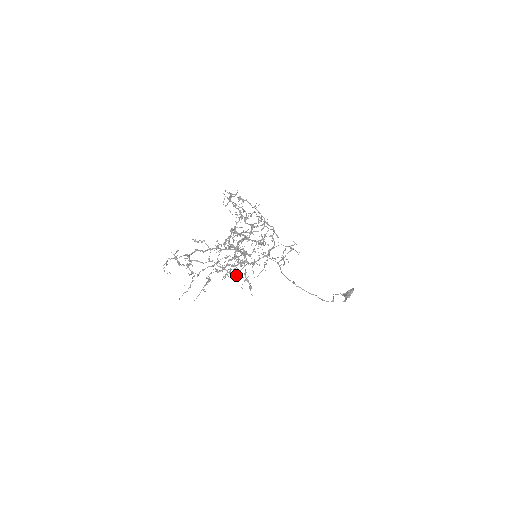
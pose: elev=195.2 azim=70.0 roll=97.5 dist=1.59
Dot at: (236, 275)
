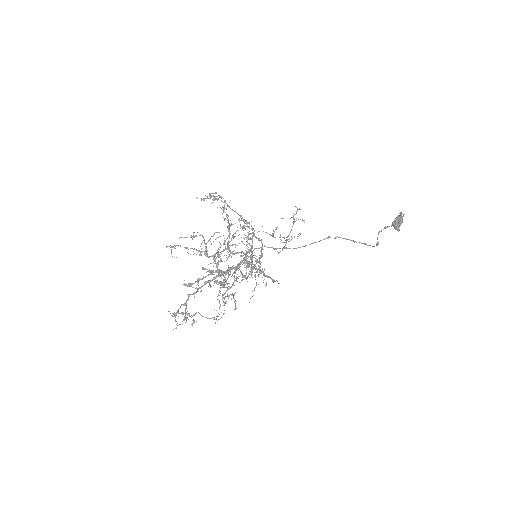
Dot at: occluded
